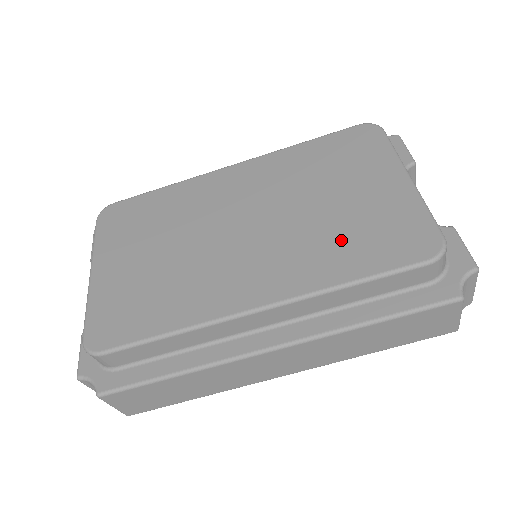
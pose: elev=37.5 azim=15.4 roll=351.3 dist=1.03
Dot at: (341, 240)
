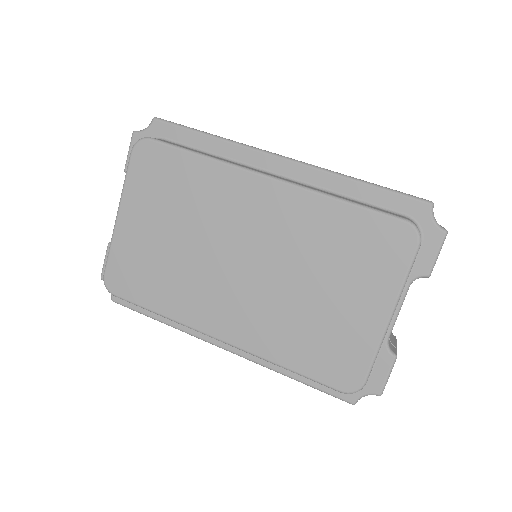
Dot at: (301, 333)
